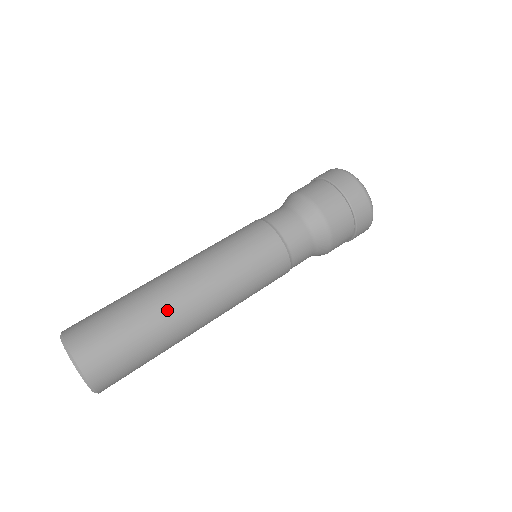
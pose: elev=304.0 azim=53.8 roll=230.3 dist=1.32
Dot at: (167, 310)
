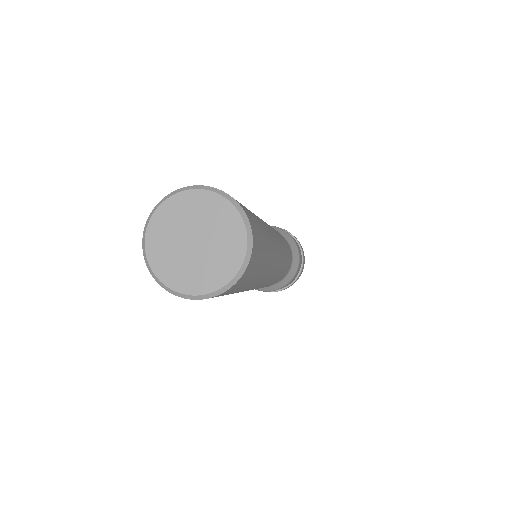
Dot at: (272, 241)
